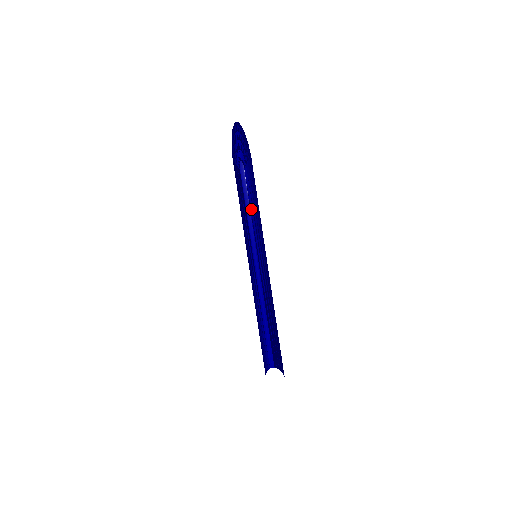
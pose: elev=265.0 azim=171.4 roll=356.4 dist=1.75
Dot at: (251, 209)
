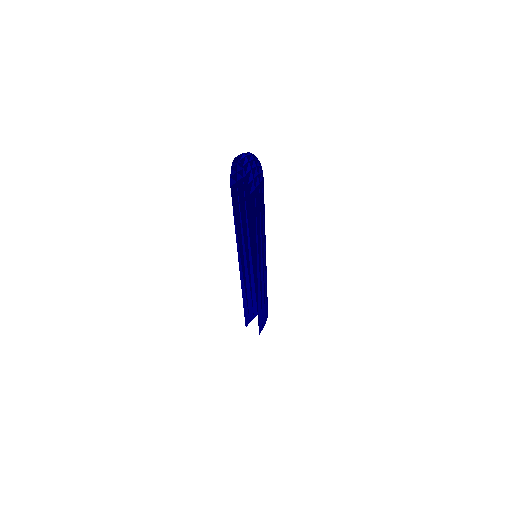
Dot at: occluded
